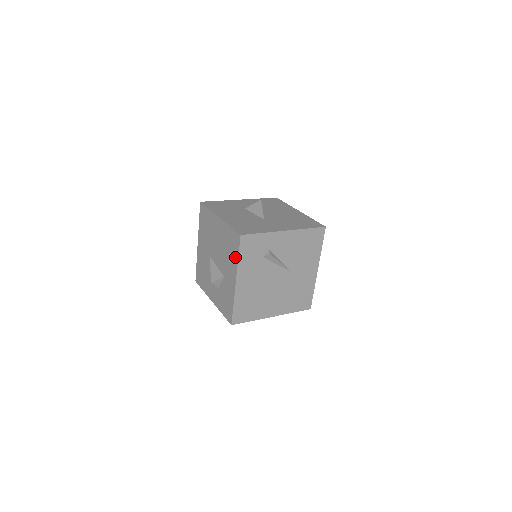
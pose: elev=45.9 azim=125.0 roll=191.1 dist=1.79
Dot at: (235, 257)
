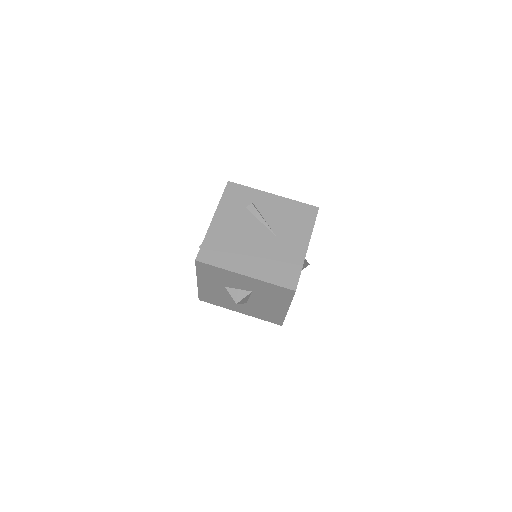
Dot at: occluded
